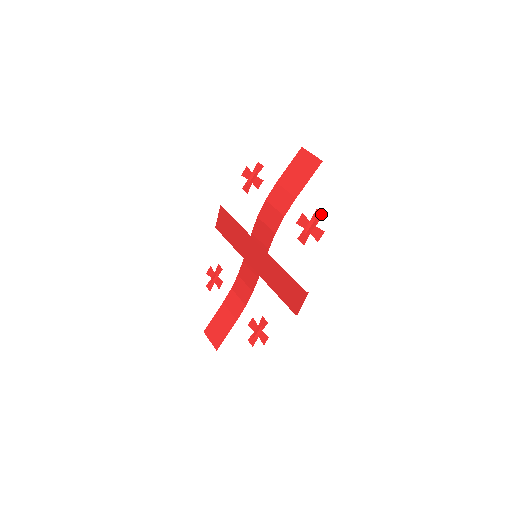
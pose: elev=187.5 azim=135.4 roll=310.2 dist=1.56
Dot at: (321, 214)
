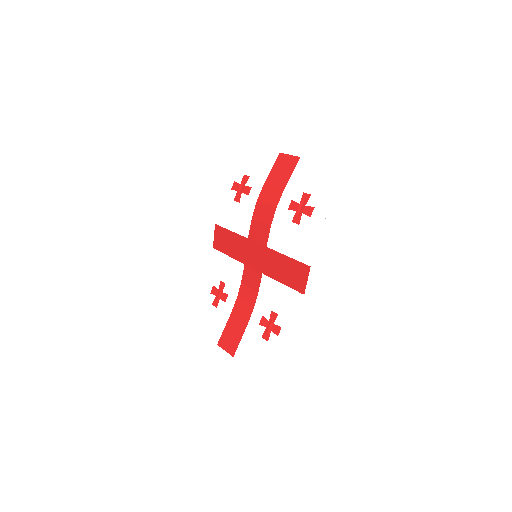
Dot at: (308, 195)
